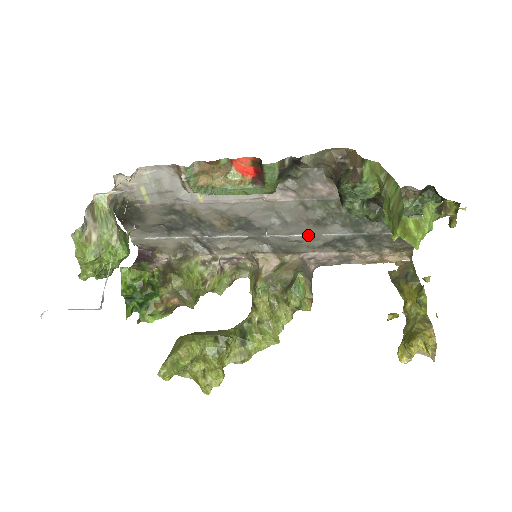
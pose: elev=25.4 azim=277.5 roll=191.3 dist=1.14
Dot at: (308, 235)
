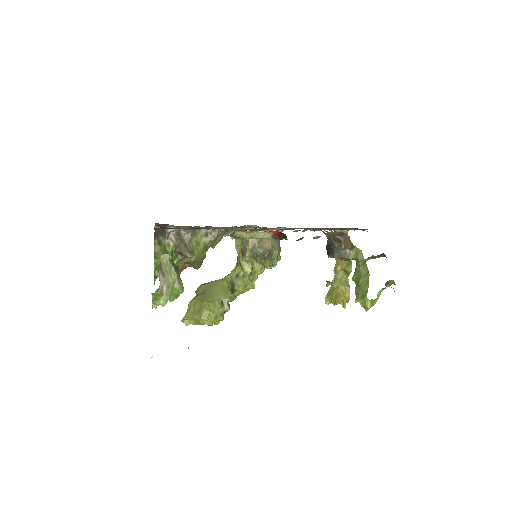
Dot at: (289, 228)
